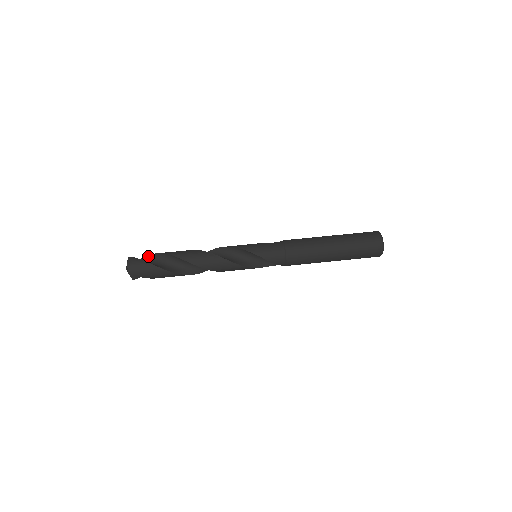
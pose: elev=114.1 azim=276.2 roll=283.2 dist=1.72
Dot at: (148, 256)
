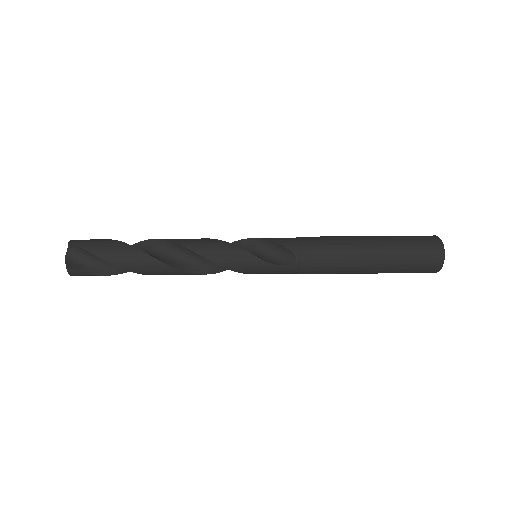
Dot at: occluded
